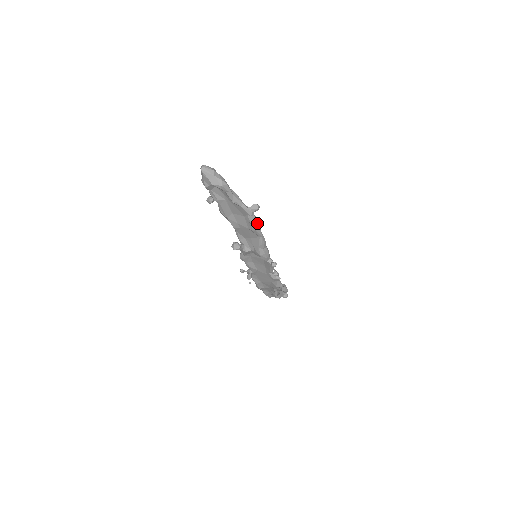
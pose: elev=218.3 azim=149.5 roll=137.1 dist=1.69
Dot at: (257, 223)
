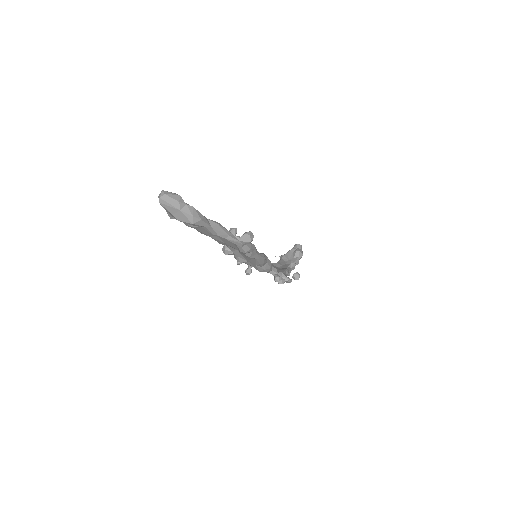
Dot at: (251, 251)
